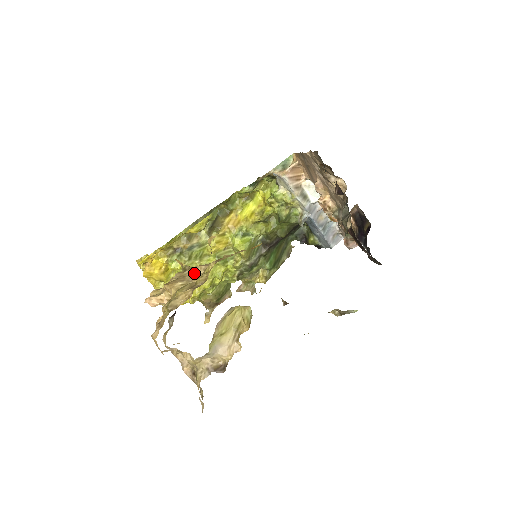
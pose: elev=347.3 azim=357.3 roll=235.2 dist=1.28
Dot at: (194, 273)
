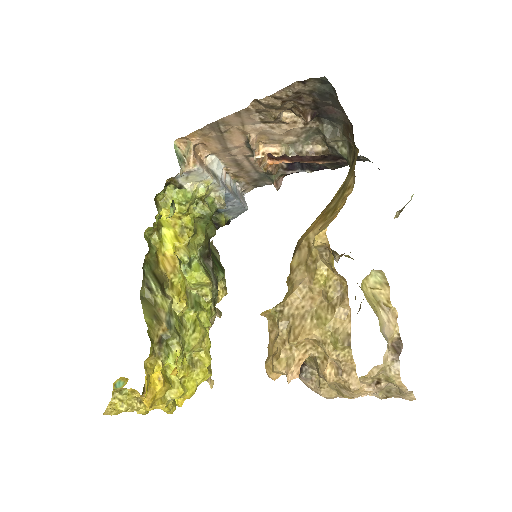
Dot at: (298, 301)
